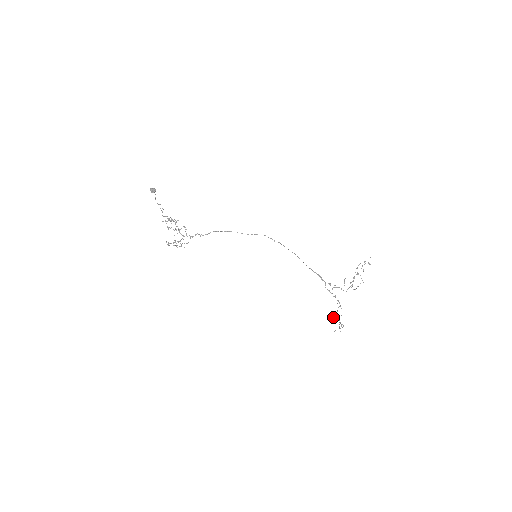
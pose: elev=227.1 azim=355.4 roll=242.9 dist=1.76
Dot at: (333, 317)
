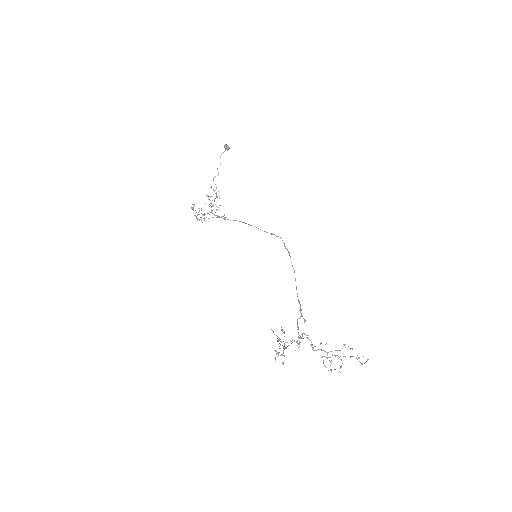
Dot at: occluded
